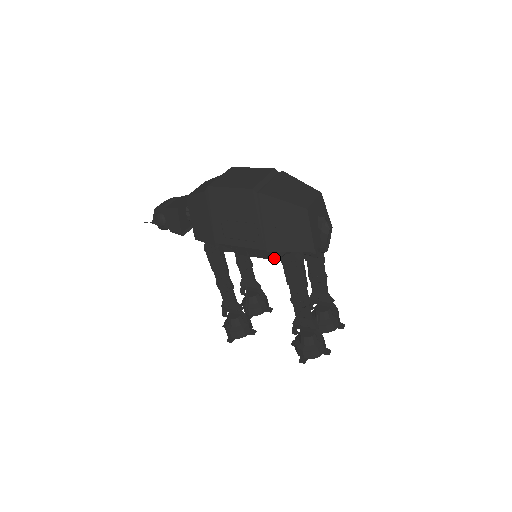
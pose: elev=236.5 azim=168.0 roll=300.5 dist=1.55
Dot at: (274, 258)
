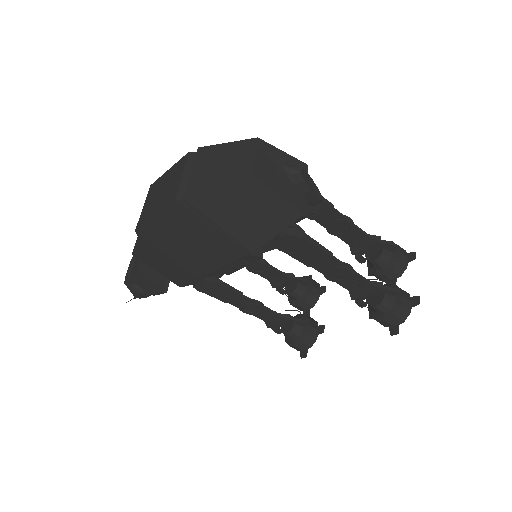
Dot at: (270, 250)
